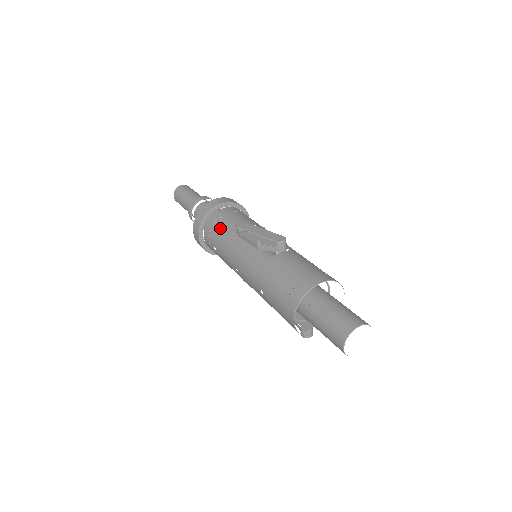
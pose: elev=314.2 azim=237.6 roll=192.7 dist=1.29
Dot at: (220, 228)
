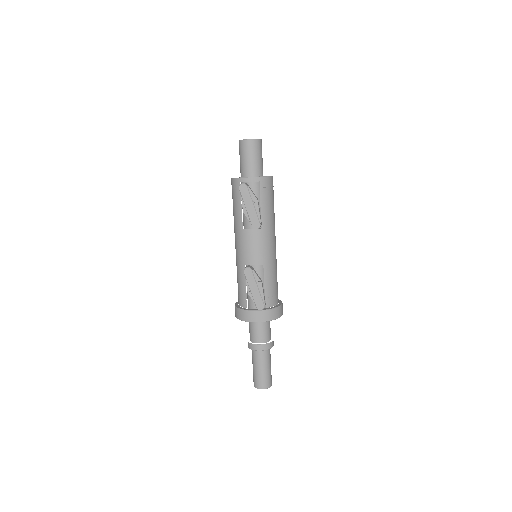
Dot at: occluded
